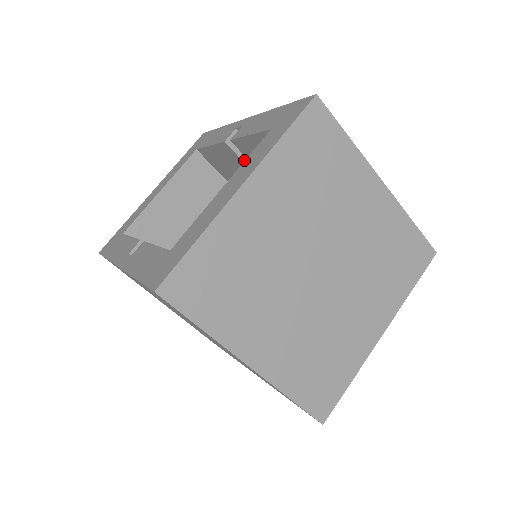
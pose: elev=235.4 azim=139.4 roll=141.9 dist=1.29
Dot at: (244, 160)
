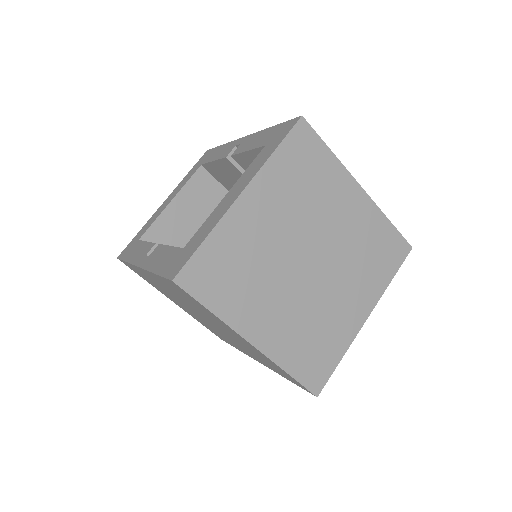
Dot at: occluded
